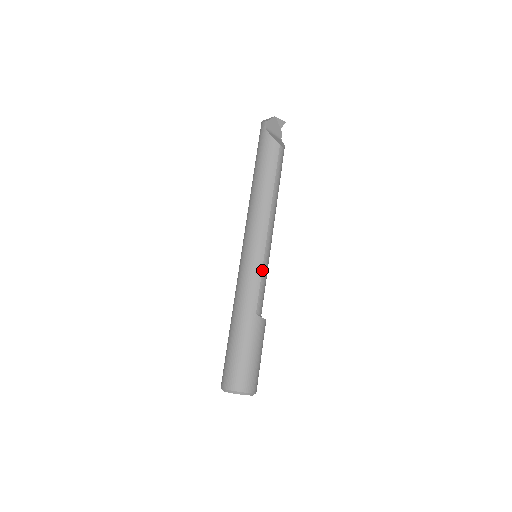
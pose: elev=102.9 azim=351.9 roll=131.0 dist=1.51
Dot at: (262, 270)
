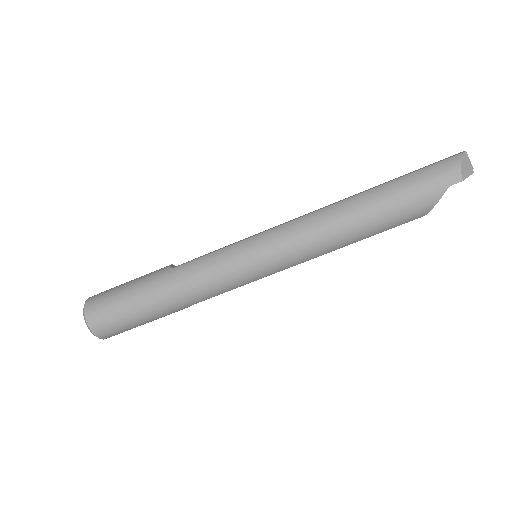
Dot at: (243, 285)
